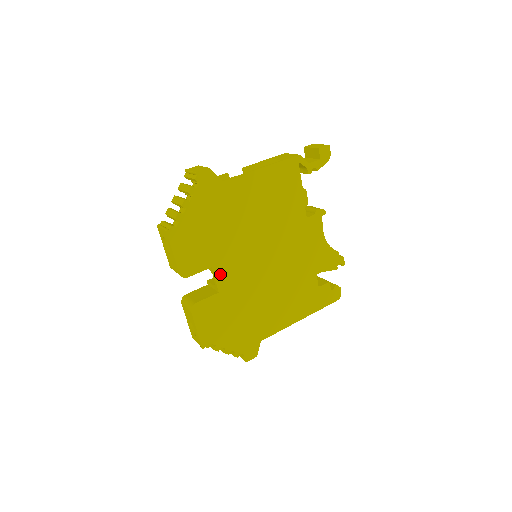
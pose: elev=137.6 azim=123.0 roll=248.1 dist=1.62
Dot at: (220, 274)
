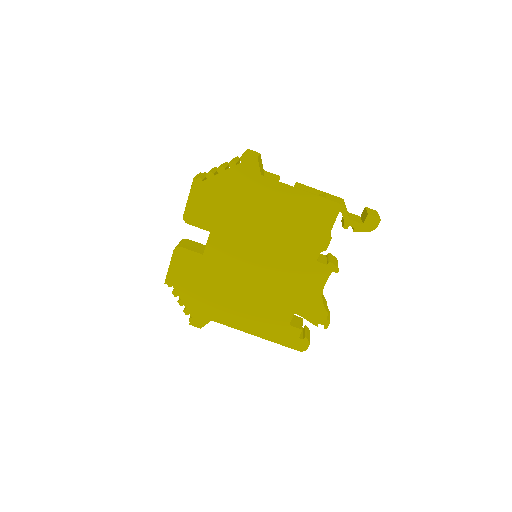
Dot at: (213, 242)
